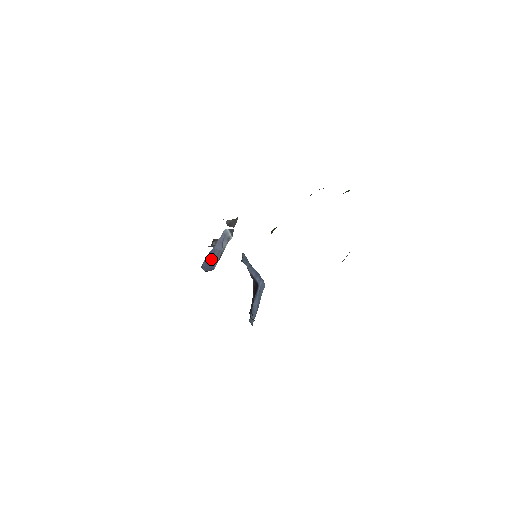
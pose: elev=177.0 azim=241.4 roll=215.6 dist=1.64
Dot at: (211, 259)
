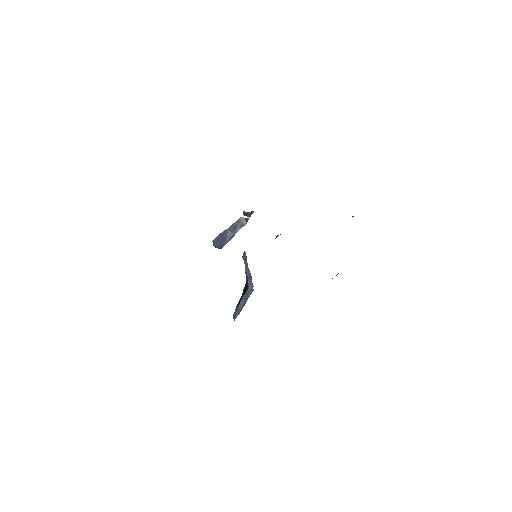
Dot at: (222, 238)
